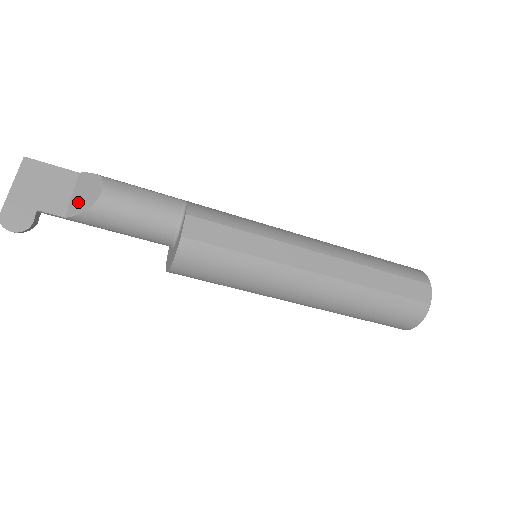
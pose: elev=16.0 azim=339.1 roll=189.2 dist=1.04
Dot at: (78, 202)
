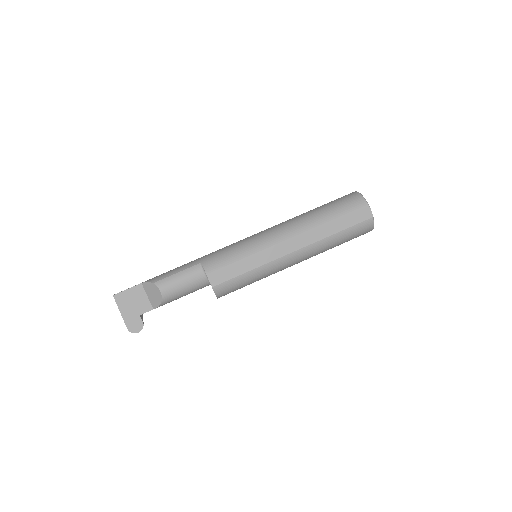
Dot at: (153, 300)
